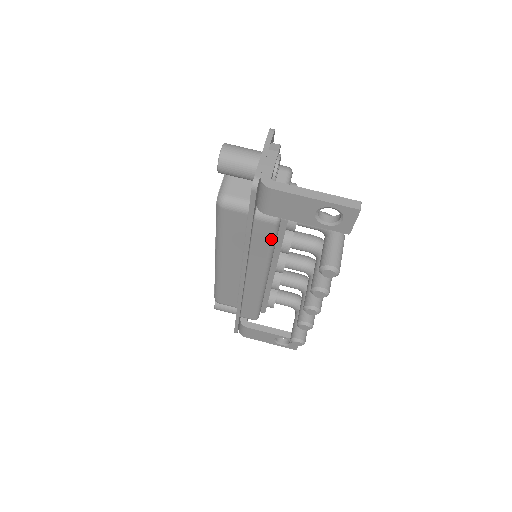
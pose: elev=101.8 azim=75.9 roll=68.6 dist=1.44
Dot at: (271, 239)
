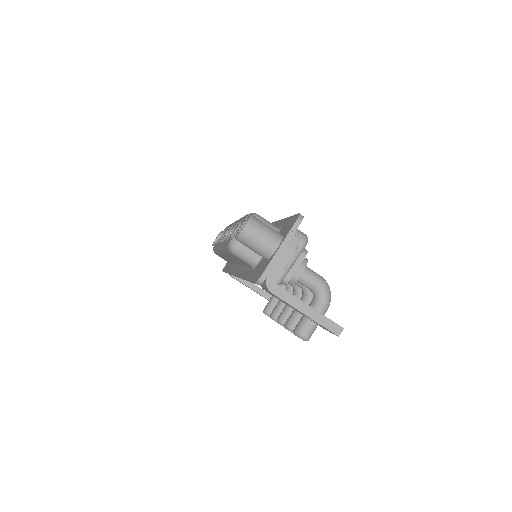
Dot at: occluded
